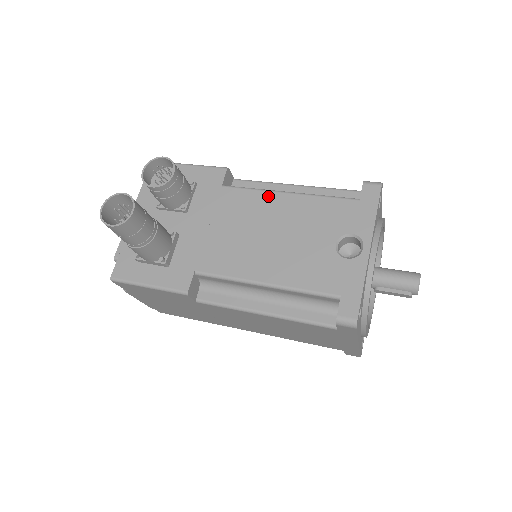
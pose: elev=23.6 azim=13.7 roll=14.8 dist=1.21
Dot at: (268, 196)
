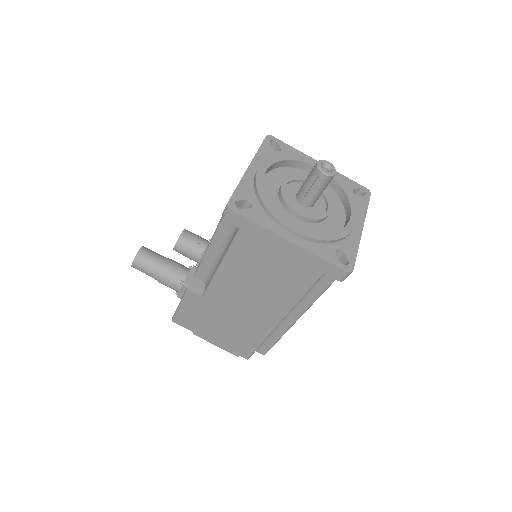
Dot at: occluded
